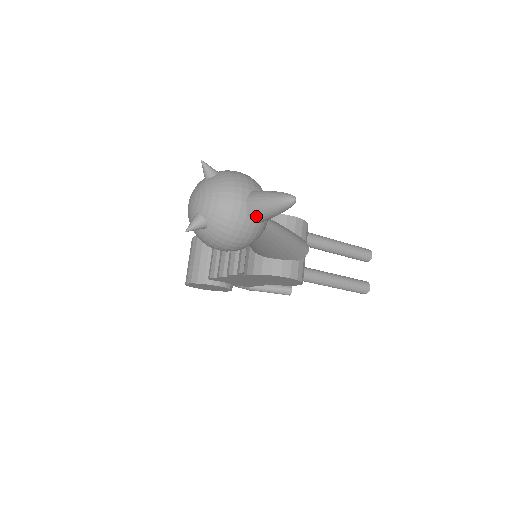
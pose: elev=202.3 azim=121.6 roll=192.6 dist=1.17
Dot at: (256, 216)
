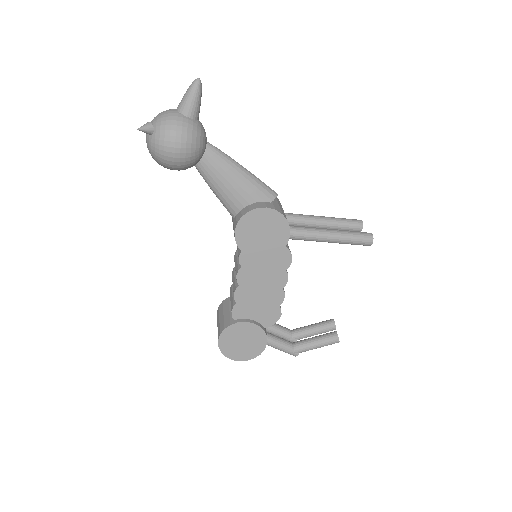
Dot at: (184, 108)
